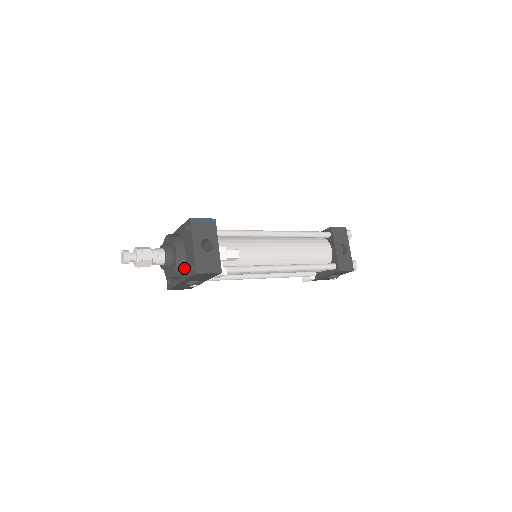
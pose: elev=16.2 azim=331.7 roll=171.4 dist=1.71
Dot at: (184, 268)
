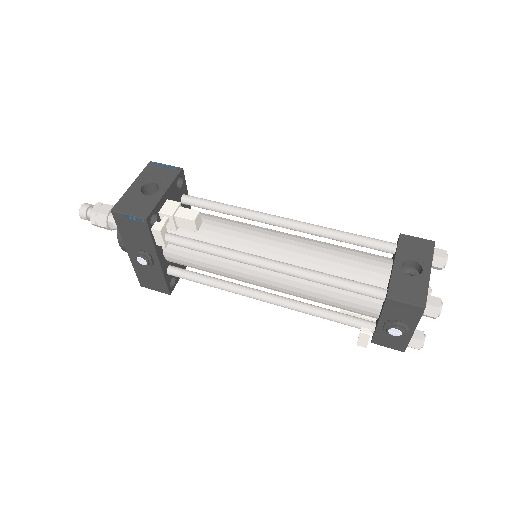
Dot at: occluded
